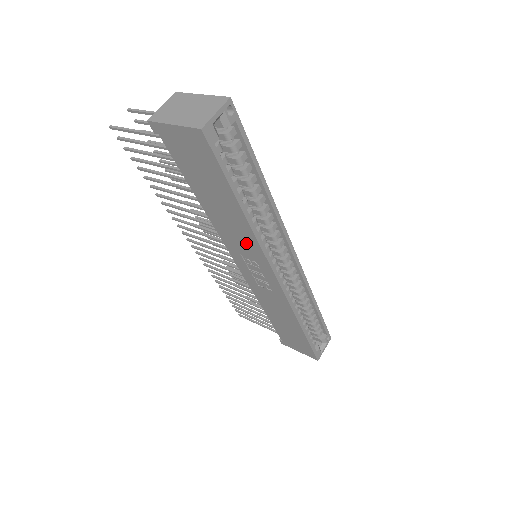
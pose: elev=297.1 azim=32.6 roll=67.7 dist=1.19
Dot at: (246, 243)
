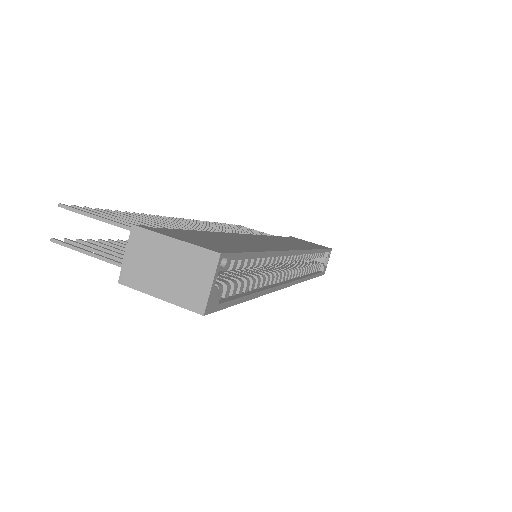
Dot at: occluded
